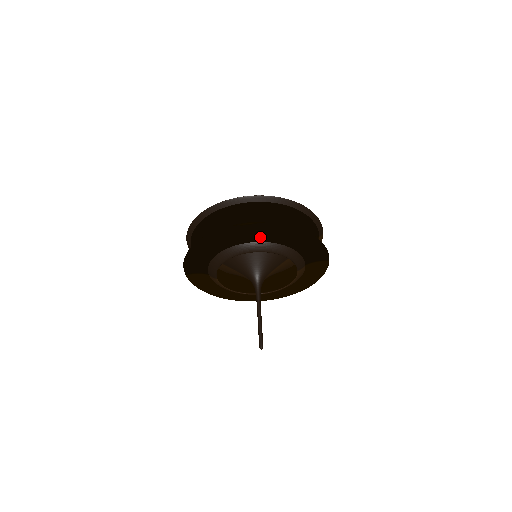
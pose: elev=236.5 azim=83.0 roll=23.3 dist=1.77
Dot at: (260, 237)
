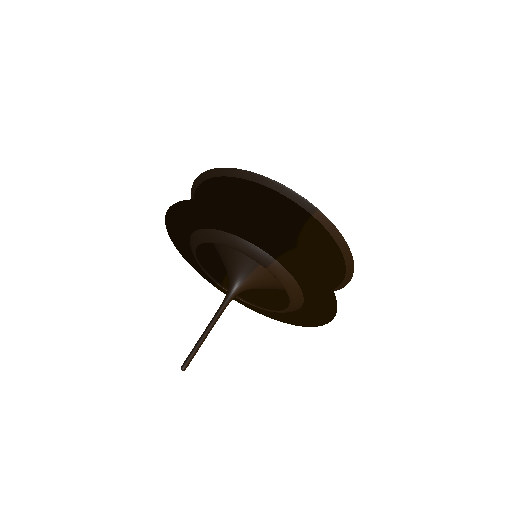
Dot at: (194, 223)
